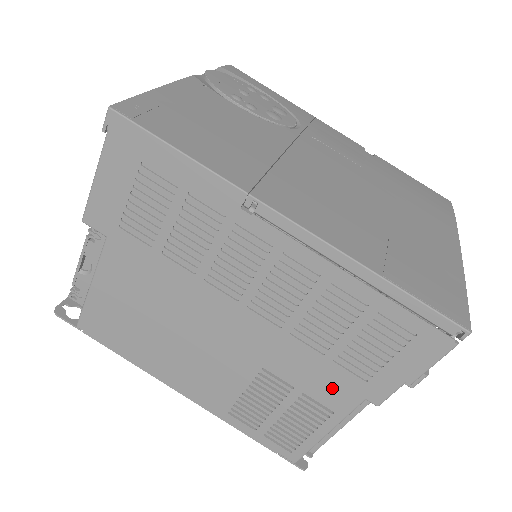
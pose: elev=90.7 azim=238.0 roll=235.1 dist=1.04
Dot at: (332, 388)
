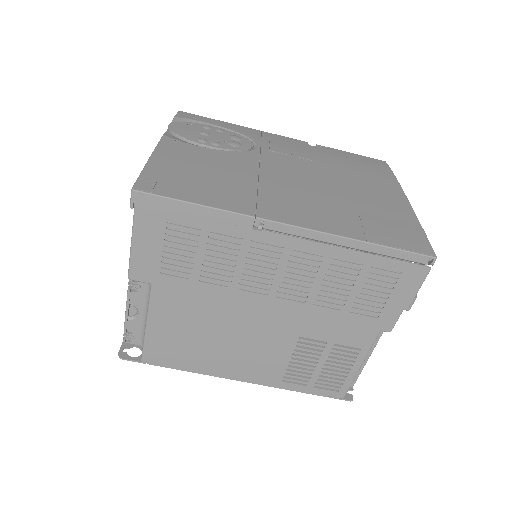
Dot at: (354, 332)
